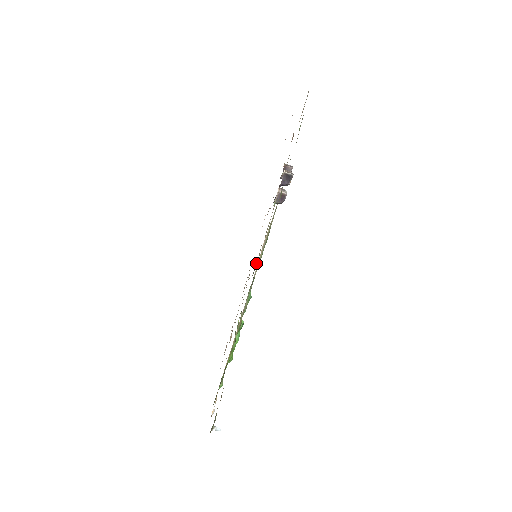
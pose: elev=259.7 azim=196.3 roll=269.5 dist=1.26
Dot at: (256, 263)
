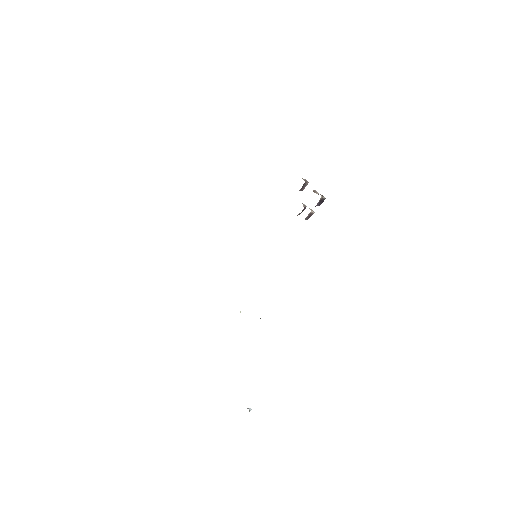
Dot at: occluded
